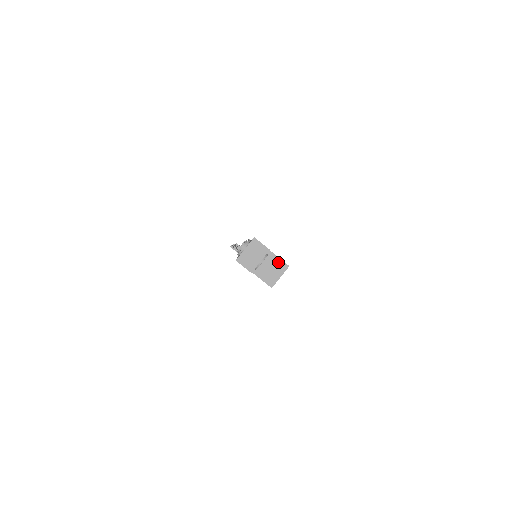
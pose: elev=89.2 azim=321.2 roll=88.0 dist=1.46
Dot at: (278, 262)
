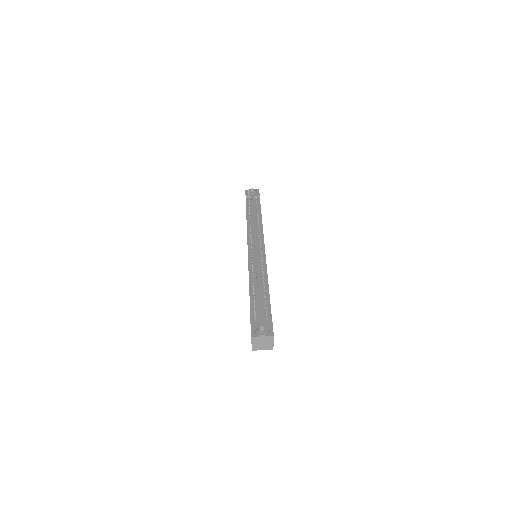
Dot at: occluded
